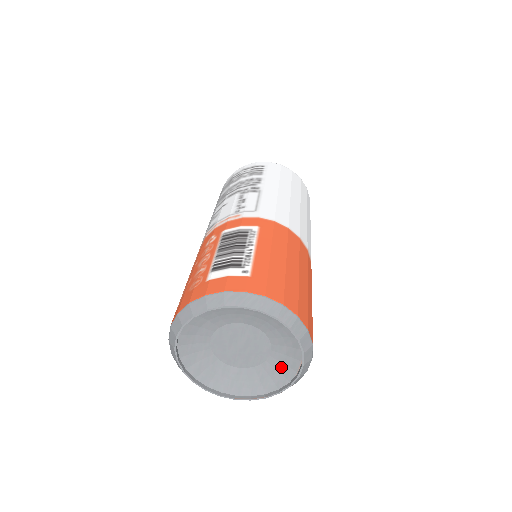
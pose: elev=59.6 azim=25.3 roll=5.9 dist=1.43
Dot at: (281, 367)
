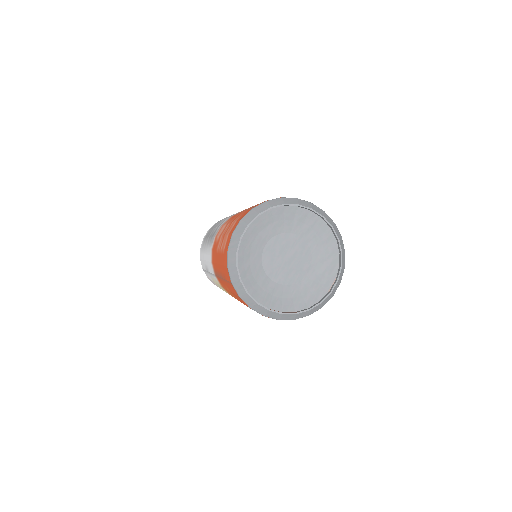
Dot at: (314, 287)
